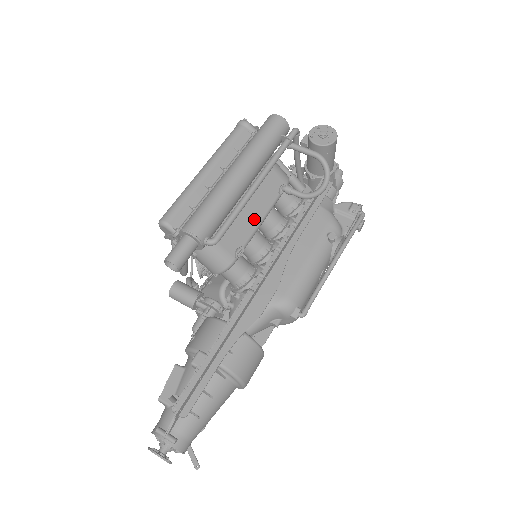
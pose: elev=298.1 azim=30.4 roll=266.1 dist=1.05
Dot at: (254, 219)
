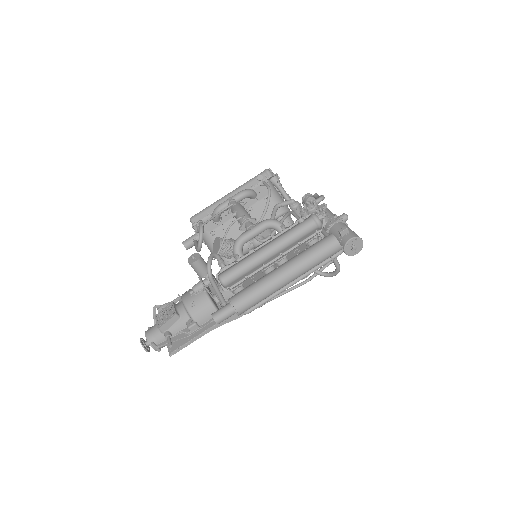
Dot at: occluded
